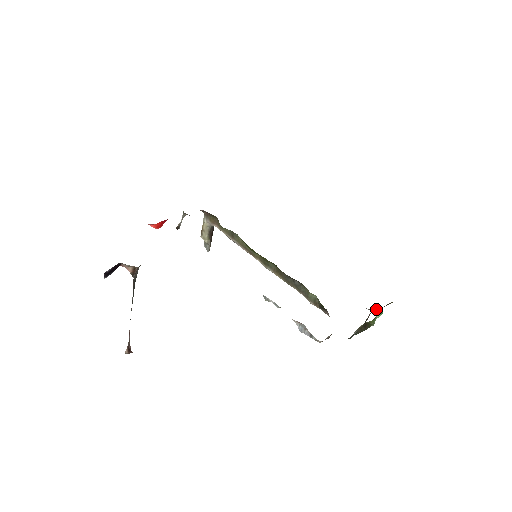
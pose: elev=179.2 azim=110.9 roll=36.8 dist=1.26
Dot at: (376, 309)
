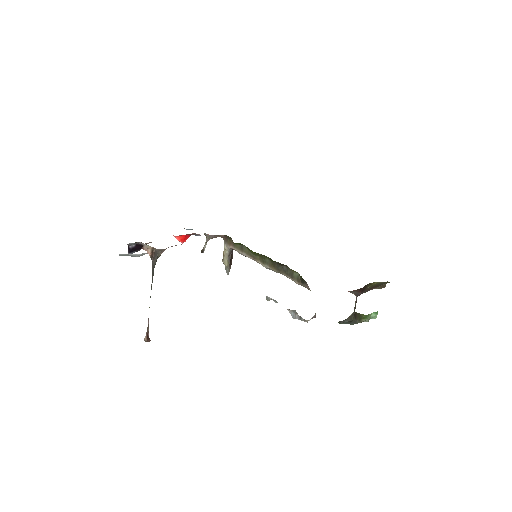
Dot at: (359, 292)
